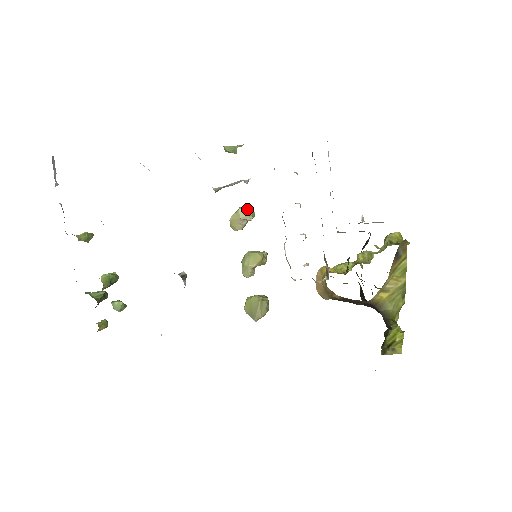
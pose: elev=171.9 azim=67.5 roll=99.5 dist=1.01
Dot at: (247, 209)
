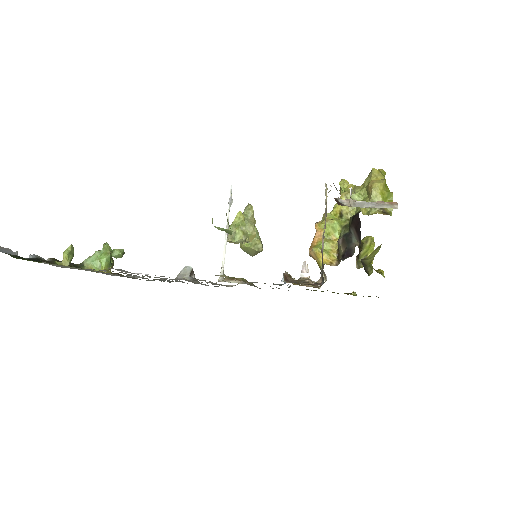
Dot at: (243, 240)
